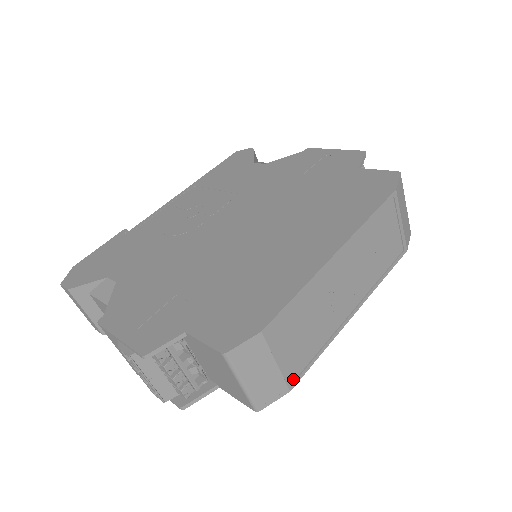
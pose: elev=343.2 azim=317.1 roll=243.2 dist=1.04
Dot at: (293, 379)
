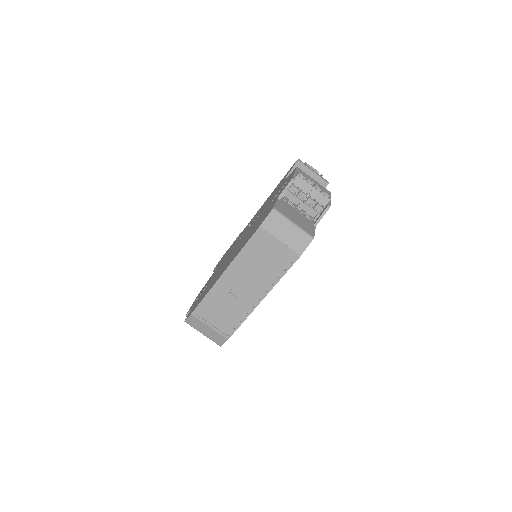
Dot at: (228, 334)
